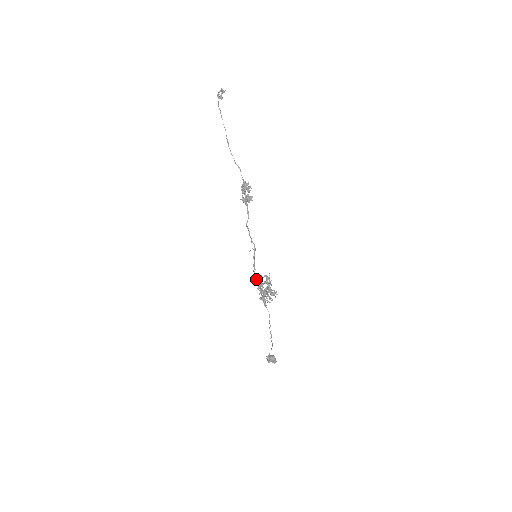
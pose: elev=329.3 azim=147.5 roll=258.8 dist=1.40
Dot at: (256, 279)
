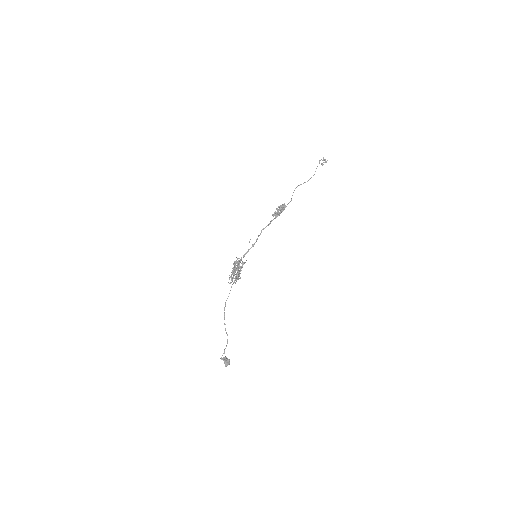
Dot at: (237, 262)
